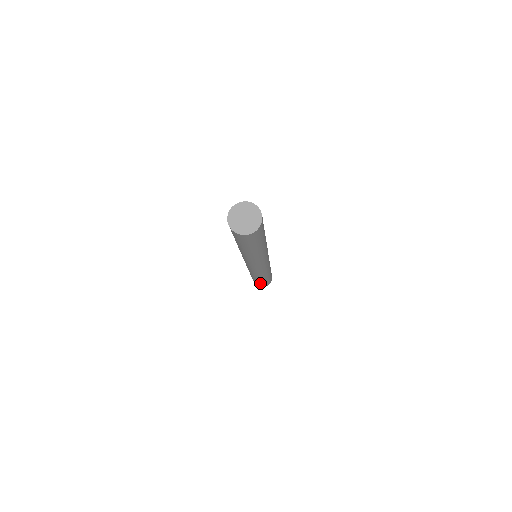
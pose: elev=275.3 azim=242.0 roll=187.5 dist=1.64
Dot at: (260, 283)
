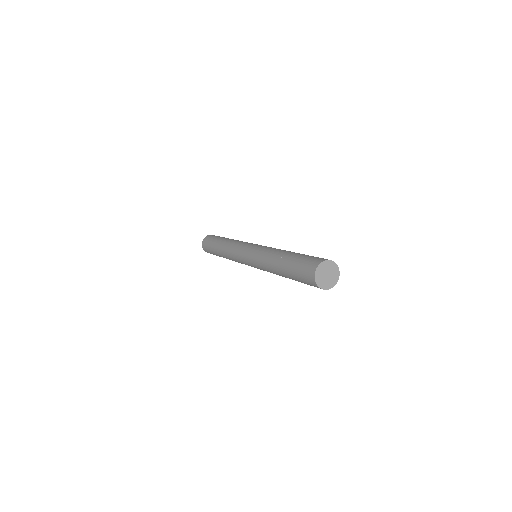
Dot at: occluded
